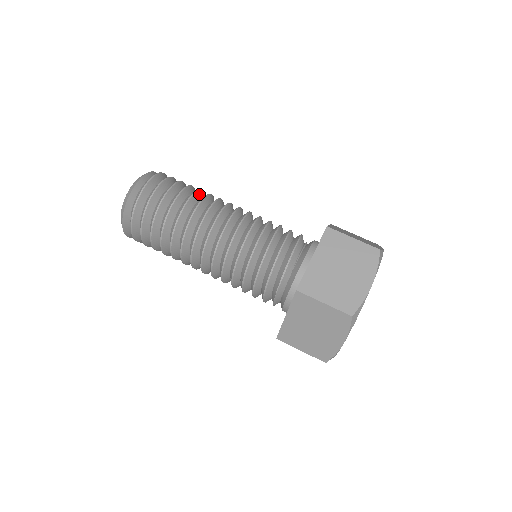
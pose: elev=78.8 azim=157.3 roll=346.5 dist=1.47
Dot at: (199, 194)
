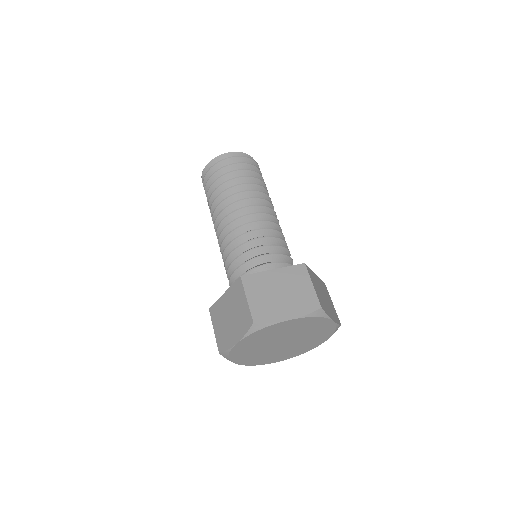
Dot at: (262, 189)
